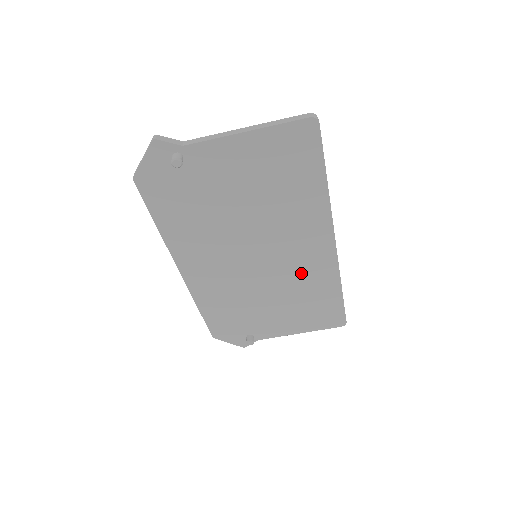
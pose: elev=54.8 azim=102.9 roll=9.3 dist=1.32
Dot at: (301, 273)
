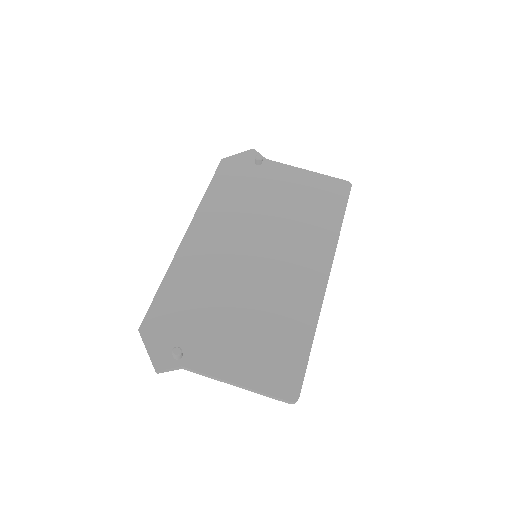
Dot at: (285, 292)
